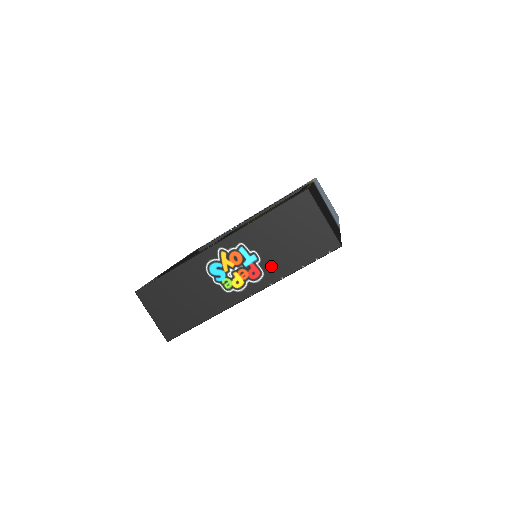
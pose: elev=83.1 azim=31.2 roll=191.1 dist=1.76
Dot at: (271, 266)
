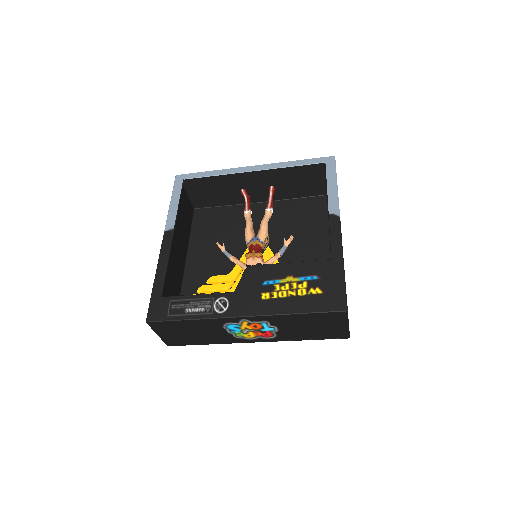
Dot at: (284, 335)
